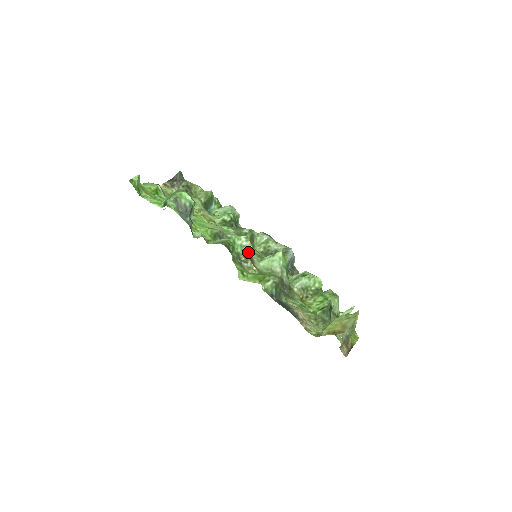
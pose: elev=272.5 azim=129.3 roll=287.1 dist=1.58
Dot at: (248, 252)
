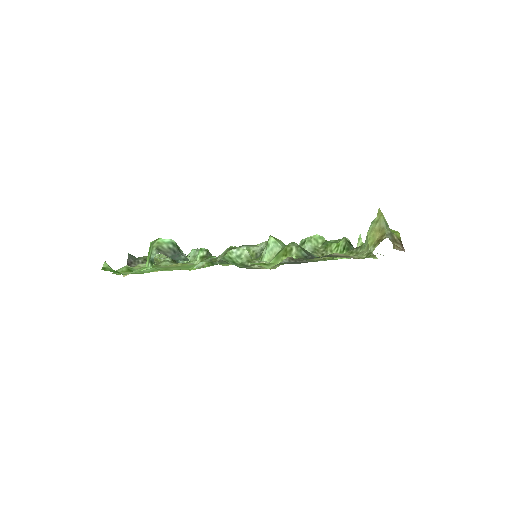
Dot at: (248, 257)
